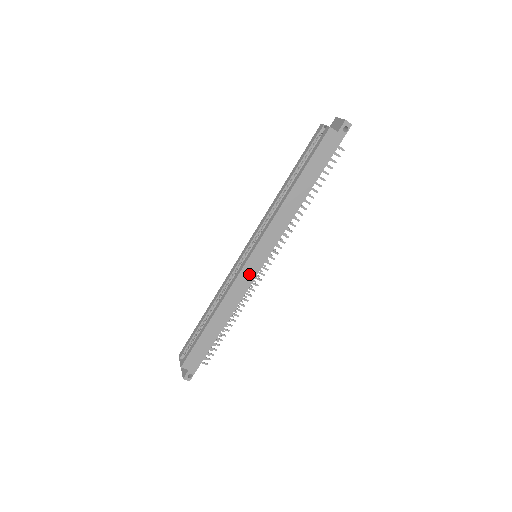
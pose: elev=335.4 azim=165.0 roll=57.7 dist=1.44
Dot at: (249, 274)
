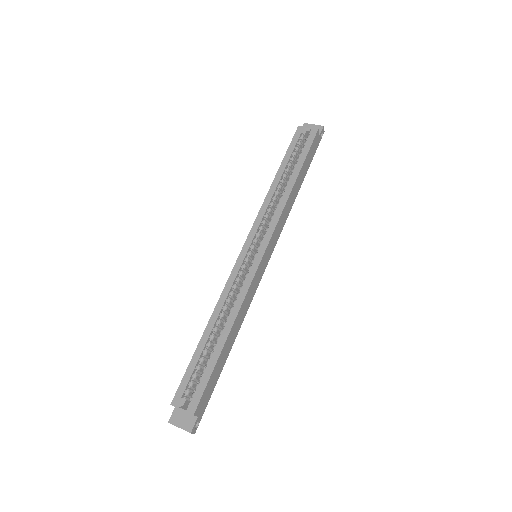
Dot at: (259, 275)
